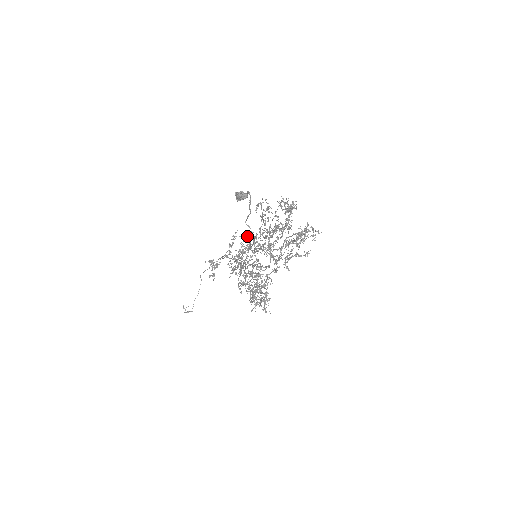
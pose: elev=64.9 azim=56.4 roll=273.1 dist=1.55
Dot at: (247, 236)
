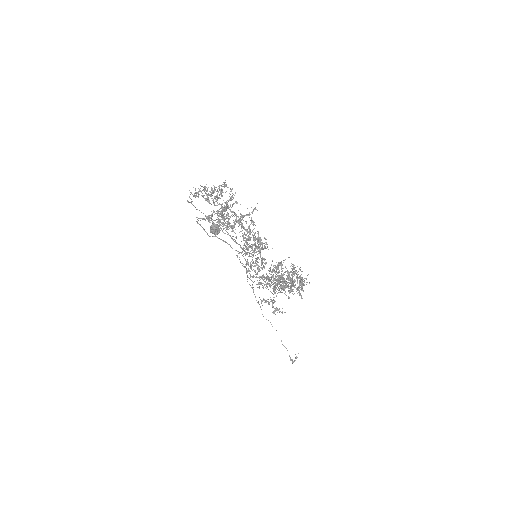
Dot at: occluded
